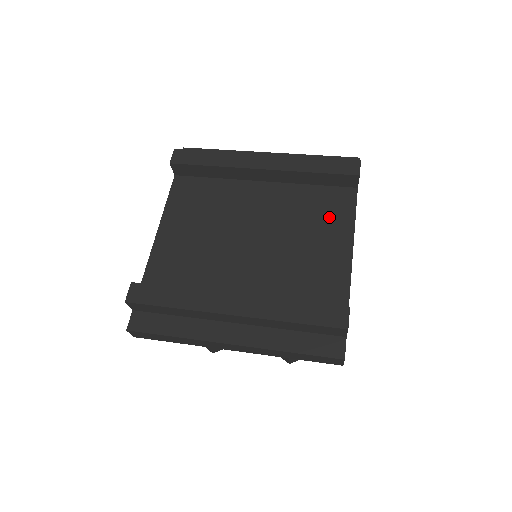
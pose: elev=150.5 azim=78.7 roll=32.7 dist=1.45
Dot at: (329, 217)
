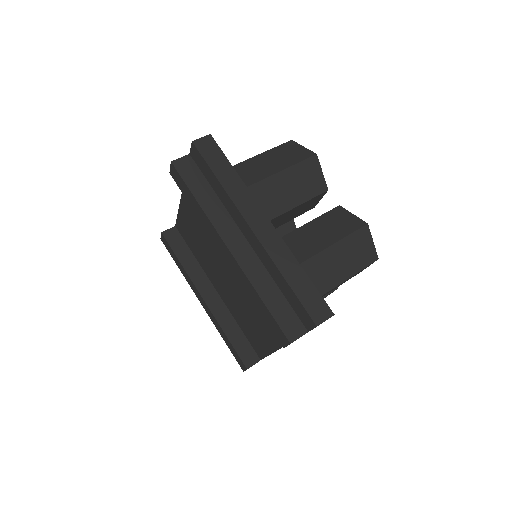
Dot at: occluded
